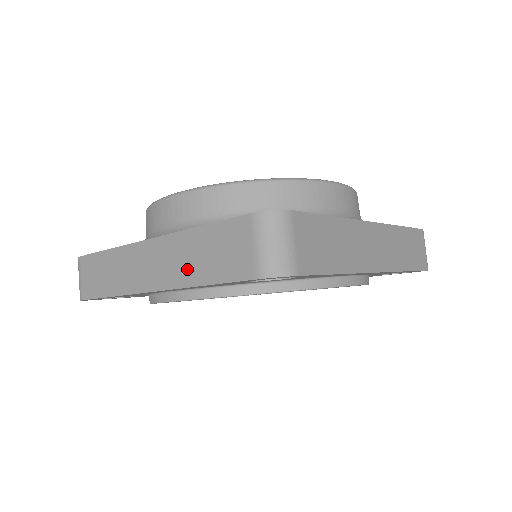
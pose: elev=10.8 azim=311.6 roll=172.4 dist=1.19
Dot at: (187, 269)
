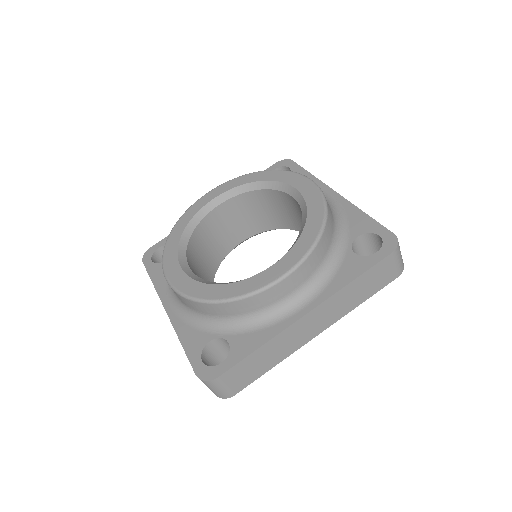
Dot at: occluded
